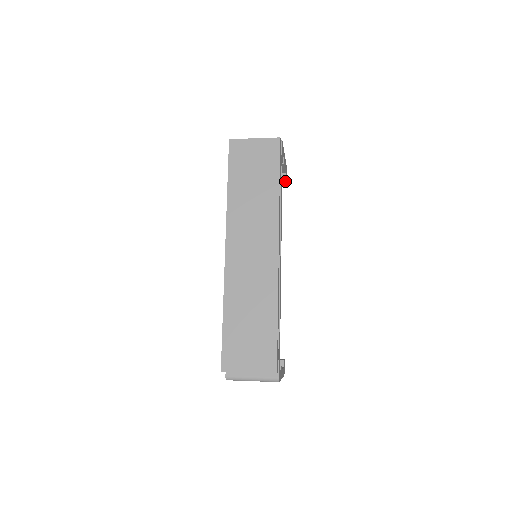
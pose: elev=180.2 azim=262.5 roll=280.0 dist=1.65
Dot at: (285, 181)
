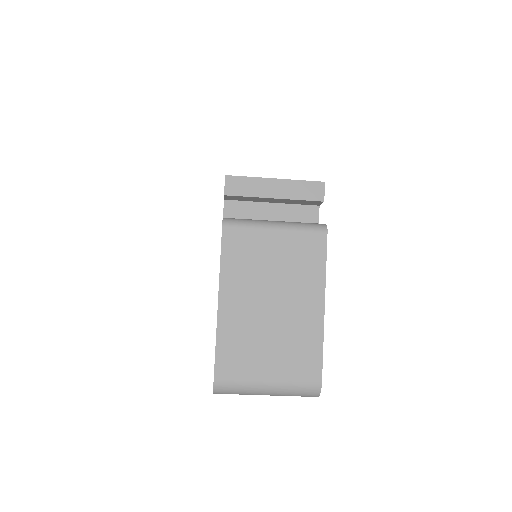
Dot at: occluded
